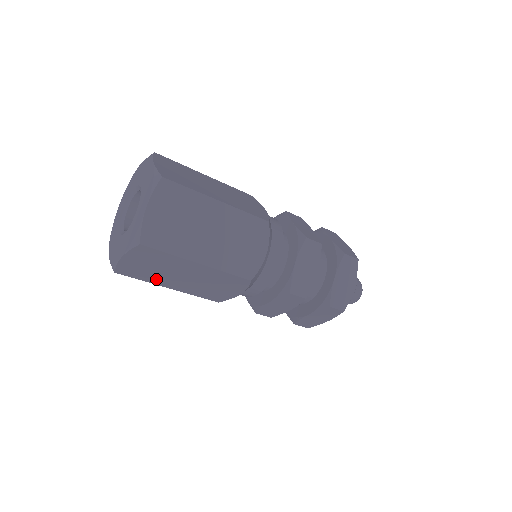
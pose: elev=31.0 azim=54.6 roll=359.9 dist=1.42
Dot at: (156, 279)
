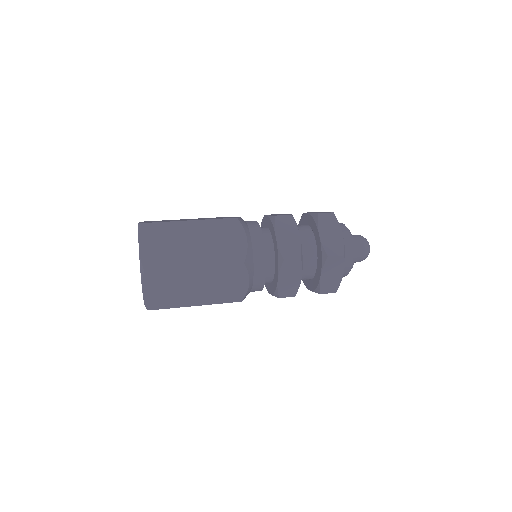
Dot at: occluded
